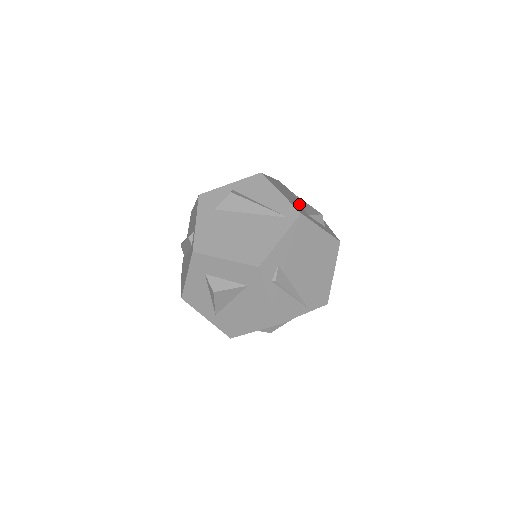
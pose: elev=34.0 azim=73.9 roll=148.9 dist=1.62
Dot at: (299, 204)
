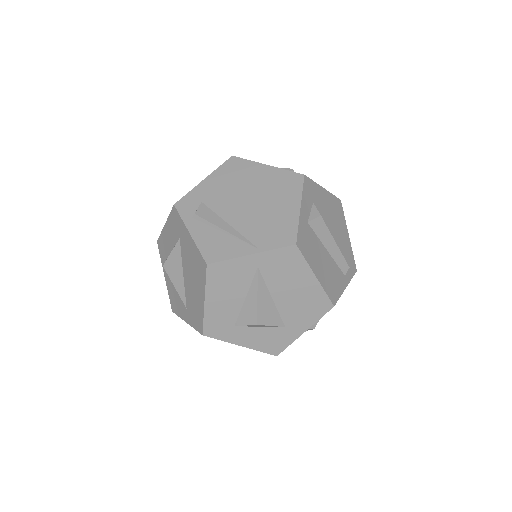
Dot at: occluded
